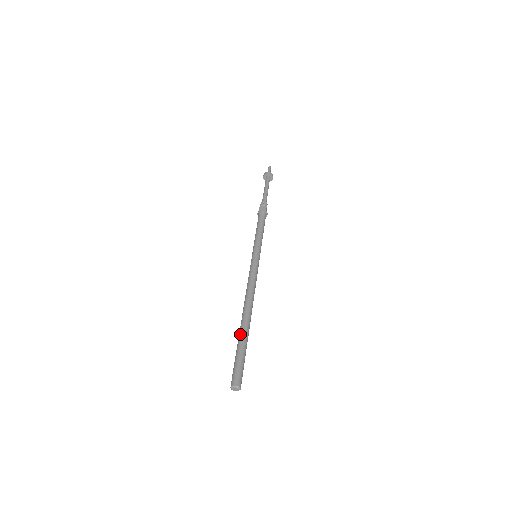
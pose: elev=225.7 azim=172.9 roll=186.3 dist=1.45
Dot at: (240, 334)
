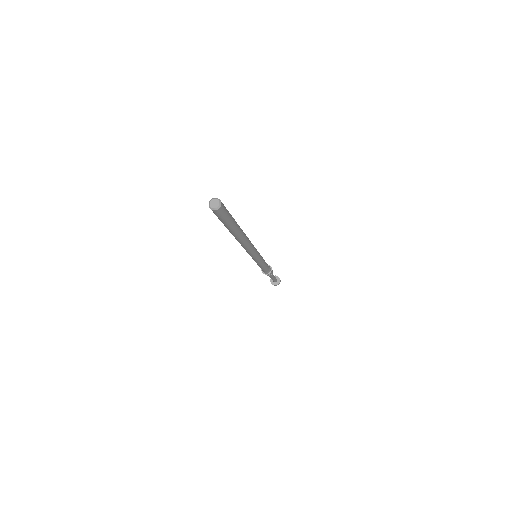
Dot at: occluded
